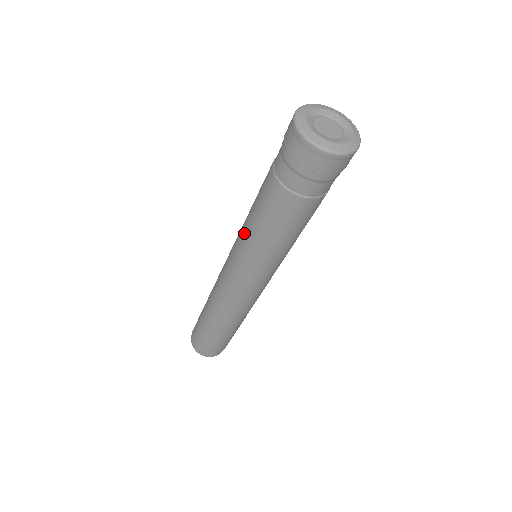
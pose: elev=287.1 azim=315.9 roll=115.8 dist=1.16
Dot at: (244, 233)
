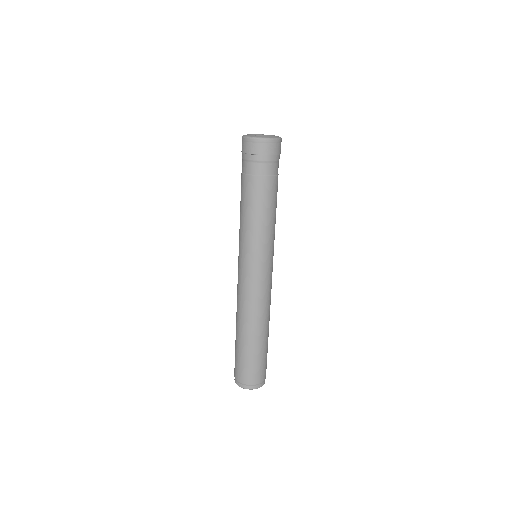
Dot at: (247, 233)
